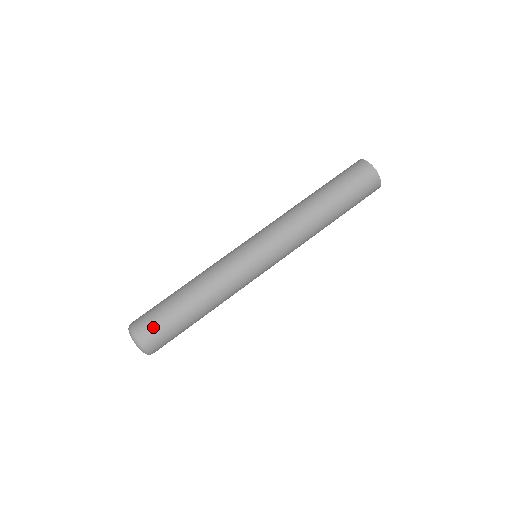
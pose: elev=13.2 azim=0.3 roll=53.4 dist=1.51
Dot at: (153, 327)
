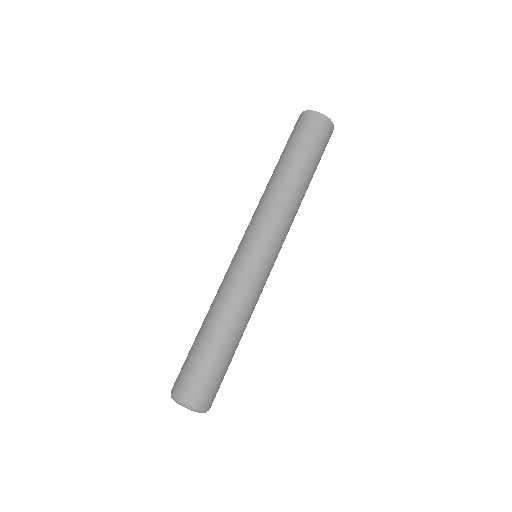
Dot at: (213, 388)
